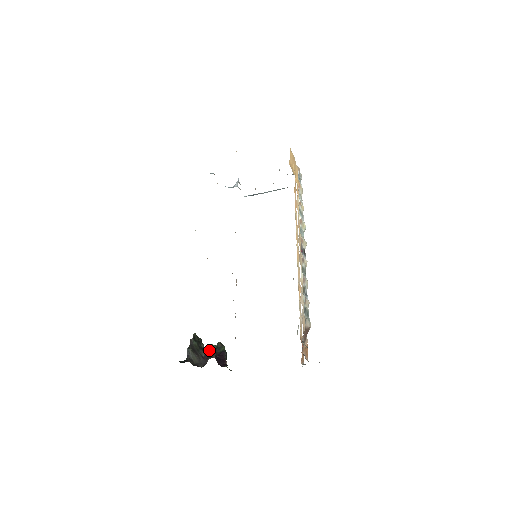
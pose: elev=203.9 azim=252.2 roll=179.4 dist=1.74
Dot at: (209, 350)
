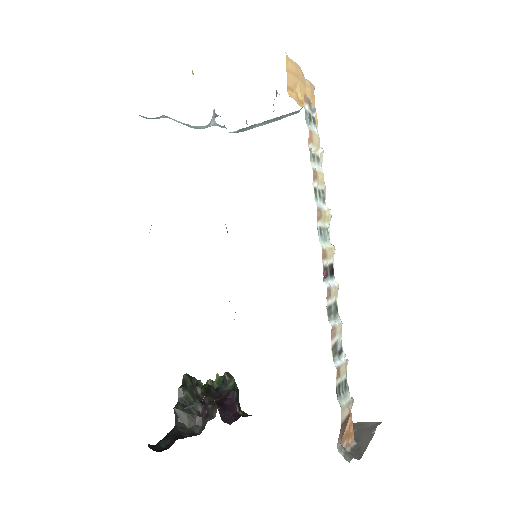
Dot at: (212, 388)
